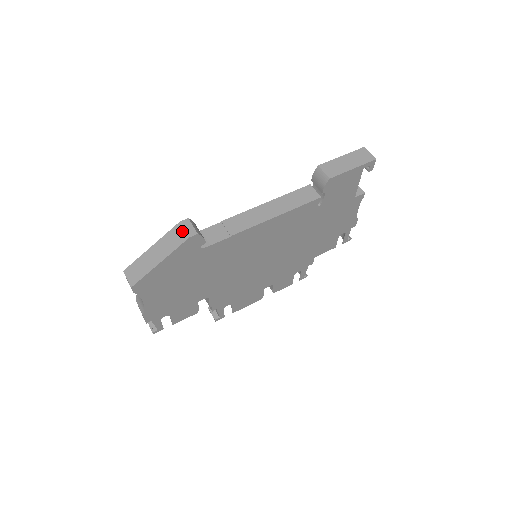
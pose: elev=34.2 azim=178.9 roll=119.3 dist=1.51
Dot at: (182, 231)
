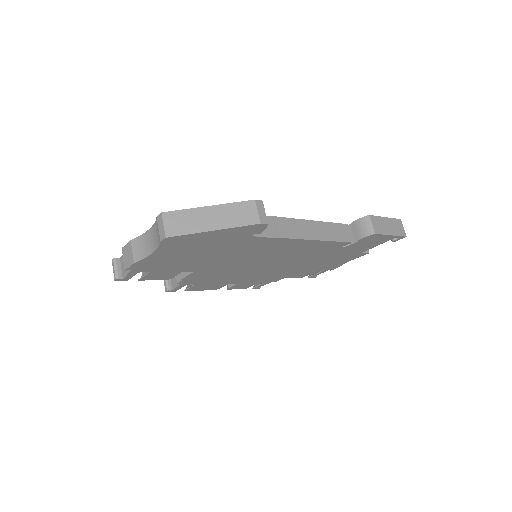
Dot at: (254, 212)
